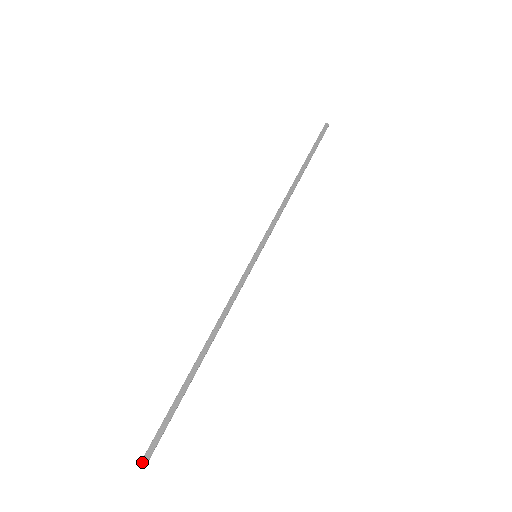
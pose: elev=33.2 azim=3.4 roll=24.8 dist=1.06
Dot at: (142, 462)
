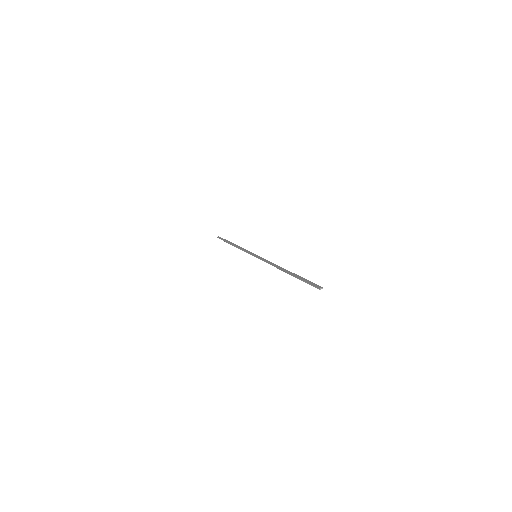
Dot at: (320, 288)
